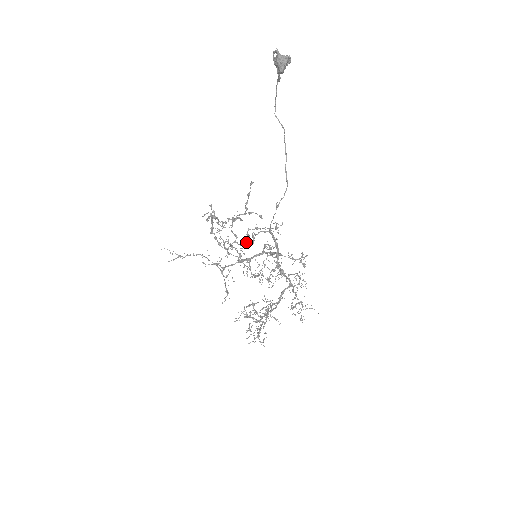
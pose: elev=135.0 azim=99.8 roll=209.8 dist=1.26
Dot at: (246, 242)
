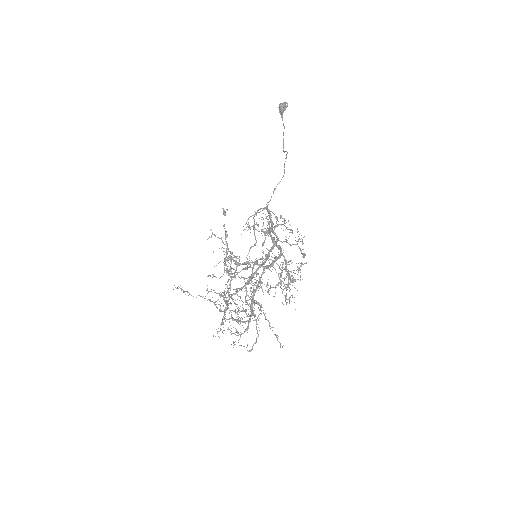
Dot at: (250, 248)
